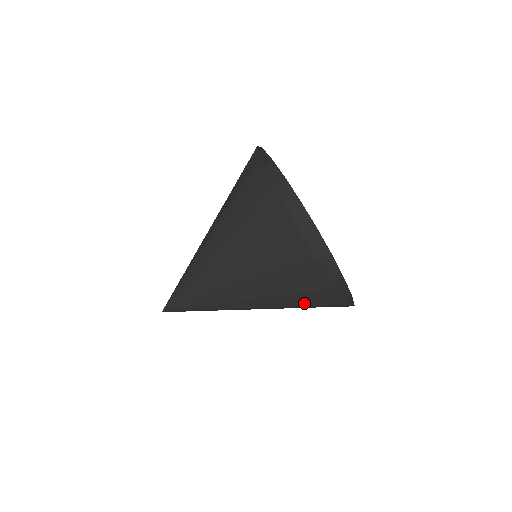
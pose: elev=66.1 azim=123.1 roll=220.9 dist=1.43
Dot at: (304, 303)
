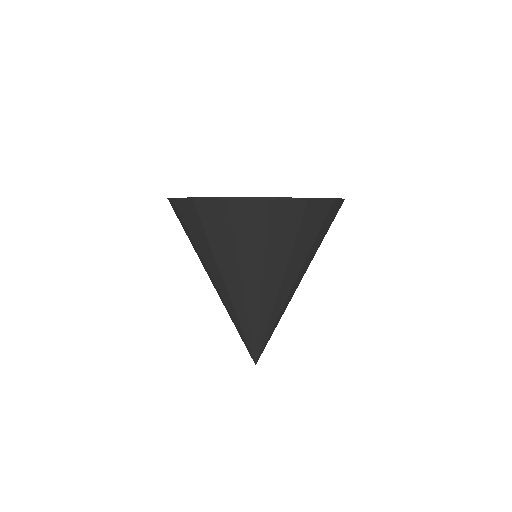
Dot at: (324, 235)
